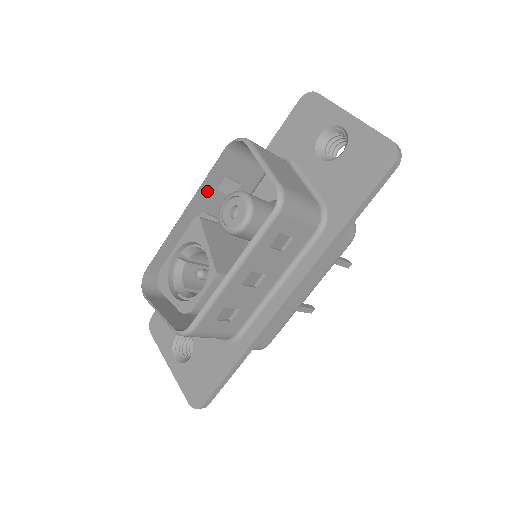
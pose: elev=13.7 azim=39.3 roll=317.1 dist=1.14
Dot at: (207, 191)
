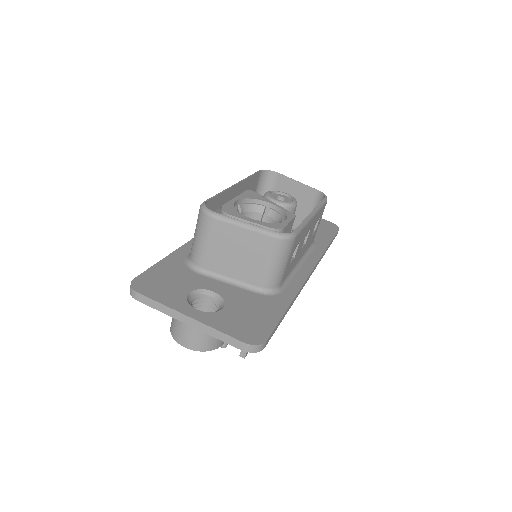
Dot at: (245, 186)
